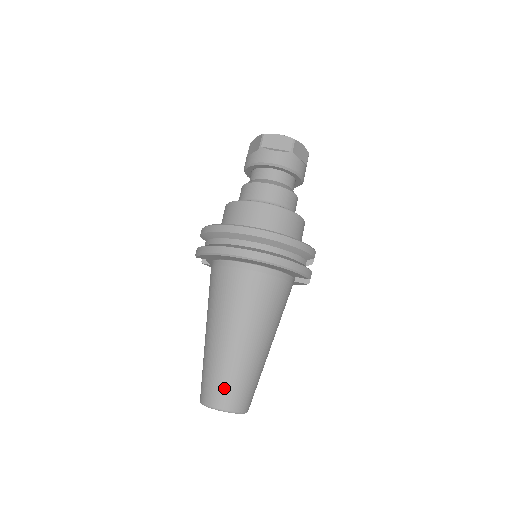
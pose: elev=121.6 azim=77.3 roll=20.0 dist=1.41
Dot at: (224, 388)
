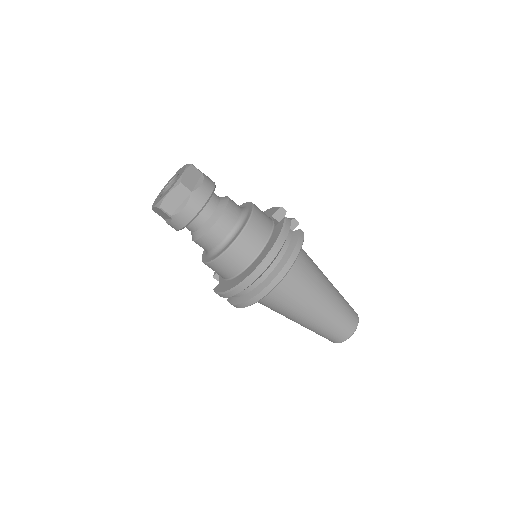
Dot at: (339, 331)
